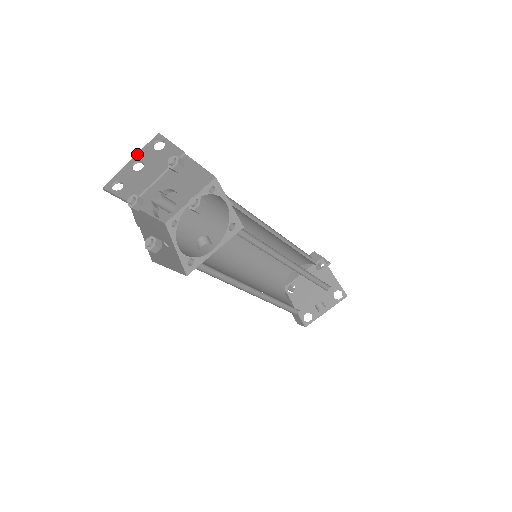
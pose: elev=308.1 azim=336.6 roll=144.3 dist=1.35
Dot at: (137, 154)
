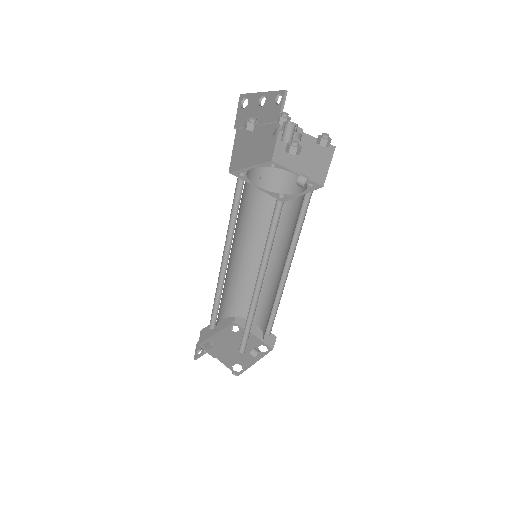
Dot at: (269, 92)
